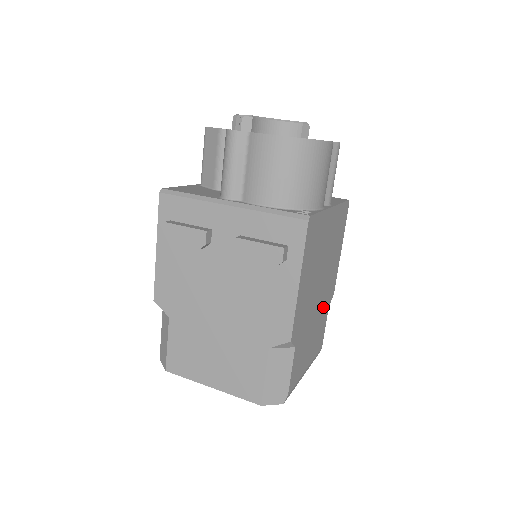
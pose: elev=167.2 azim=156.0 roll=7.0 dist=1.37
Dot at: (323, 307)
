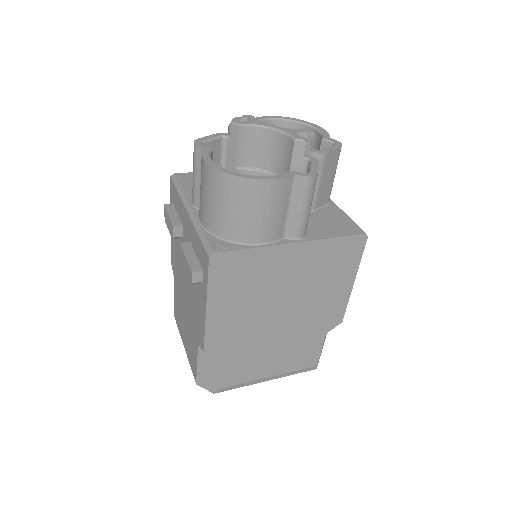
Dot at: (304, 331)
